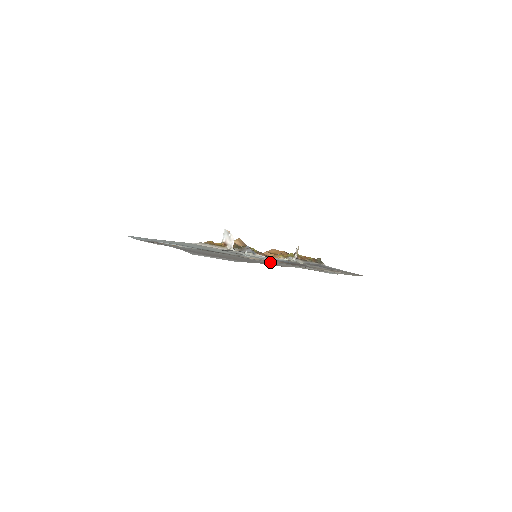
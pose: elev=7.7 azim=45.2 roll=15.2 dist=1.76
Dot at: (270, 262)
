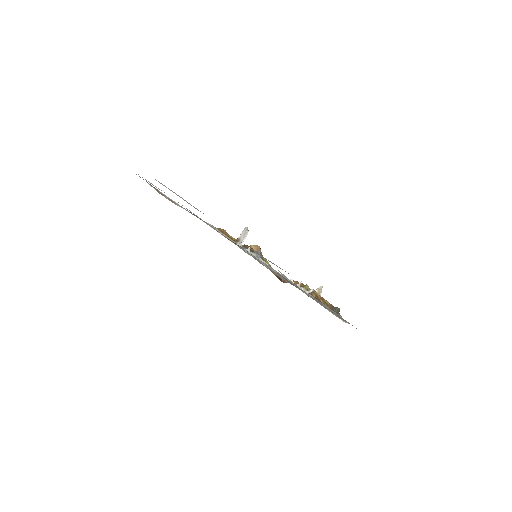
Dot at: (253, 250)
